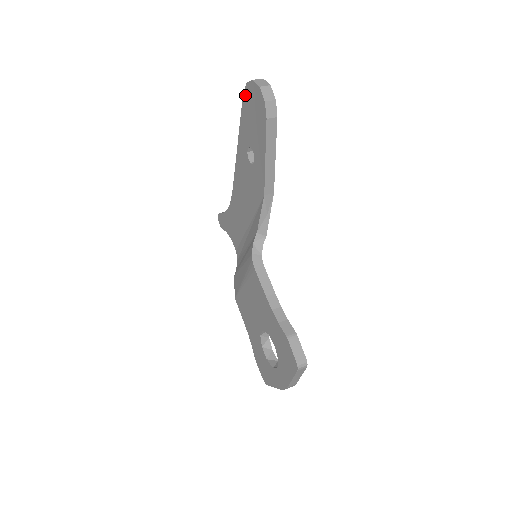
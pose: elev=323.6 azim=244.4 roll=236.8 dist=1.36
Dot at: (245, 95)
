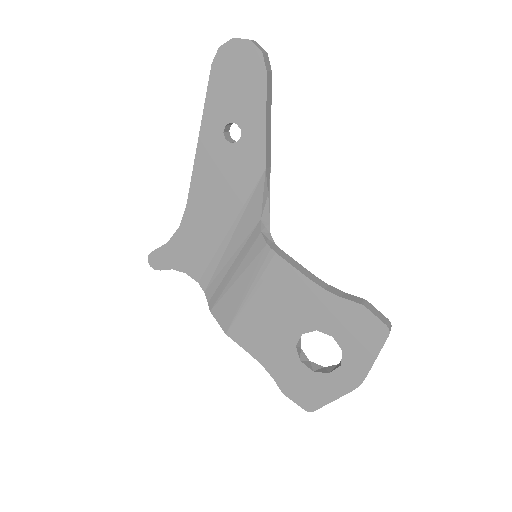
Dot at: (217, 62)
